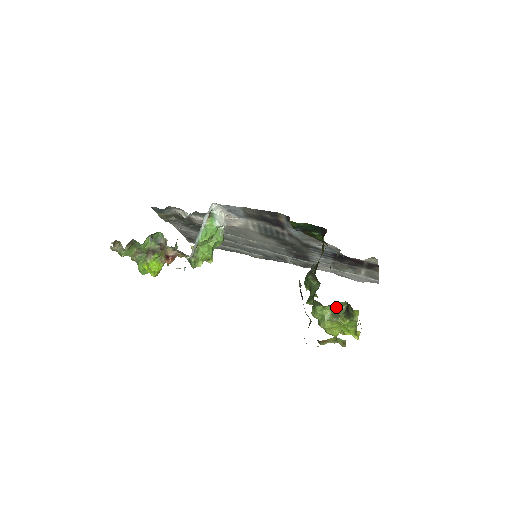
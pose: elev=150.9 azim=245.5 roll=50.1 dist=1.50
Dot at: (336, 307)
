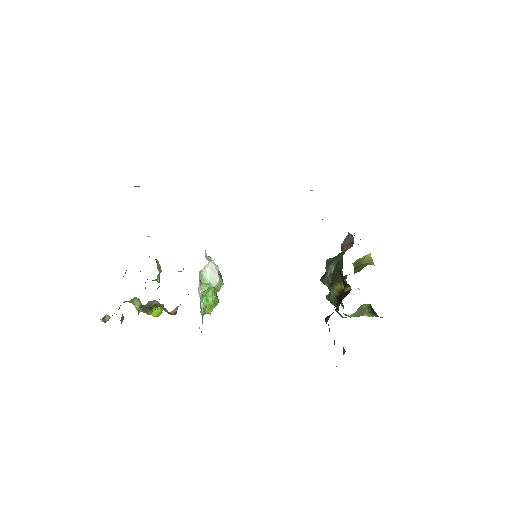
Dot at: (360, 306)
